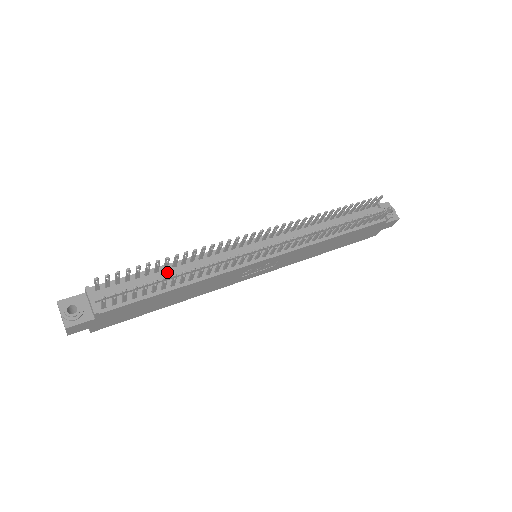
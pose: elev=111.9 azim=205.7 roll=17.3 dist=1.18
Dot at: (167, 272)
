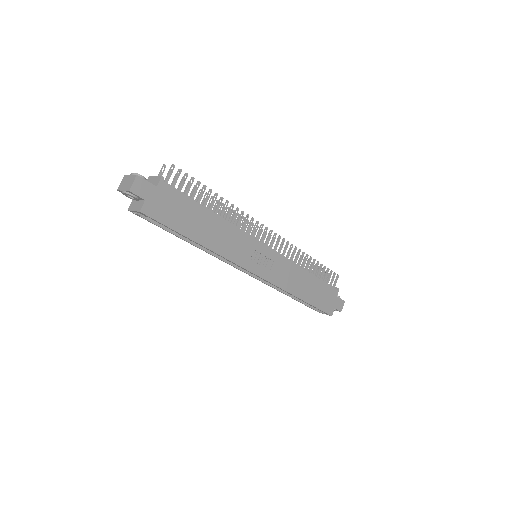
Dot at: occluded
